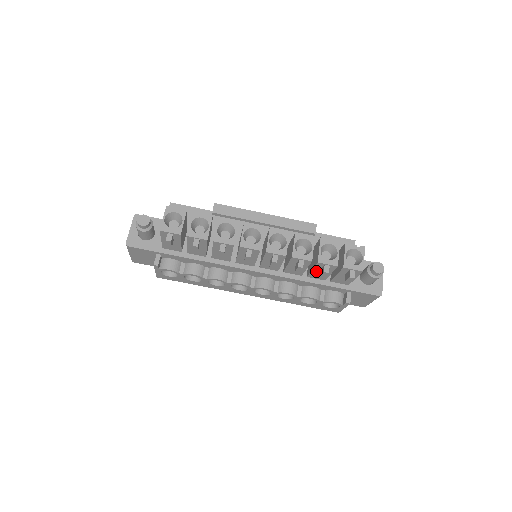
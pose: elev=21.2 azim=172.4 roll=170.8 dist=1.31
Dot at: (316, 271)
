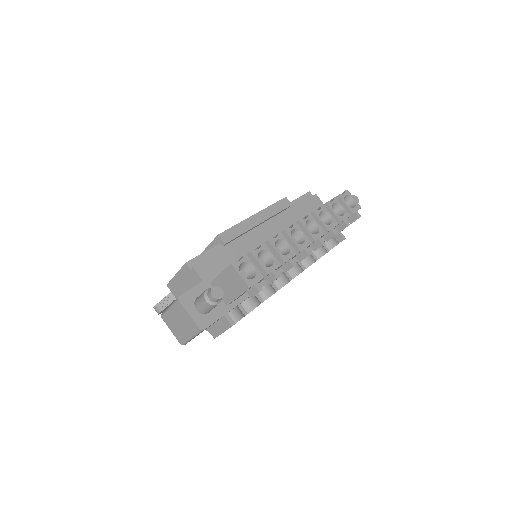
Dot at: occluded
